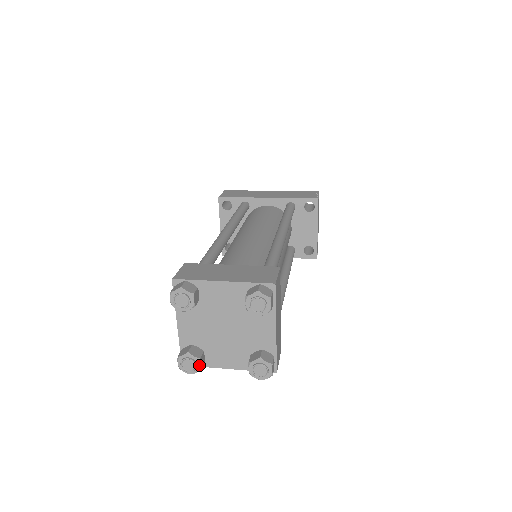
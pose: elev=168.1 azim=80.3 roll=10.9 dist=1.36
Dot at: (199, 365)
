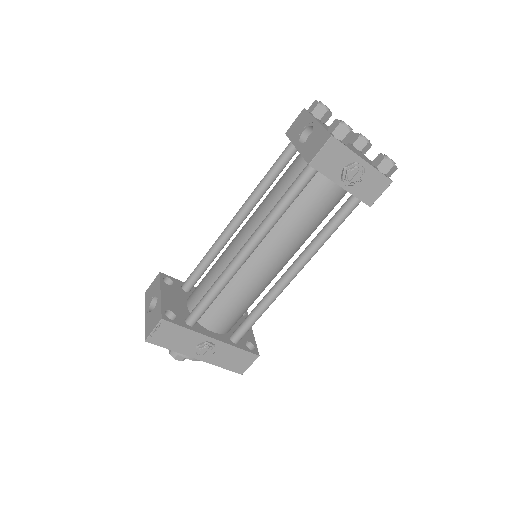
Dot at: occluded
